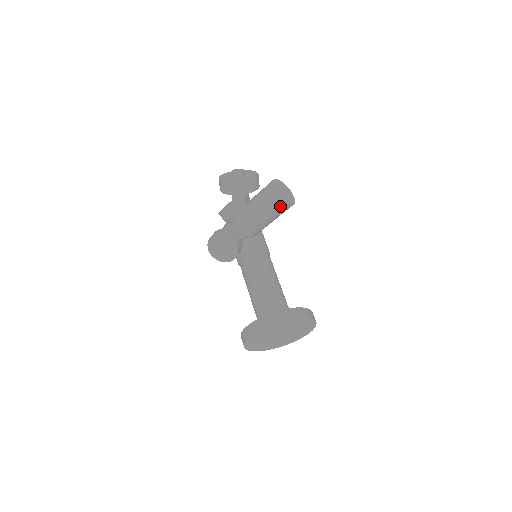
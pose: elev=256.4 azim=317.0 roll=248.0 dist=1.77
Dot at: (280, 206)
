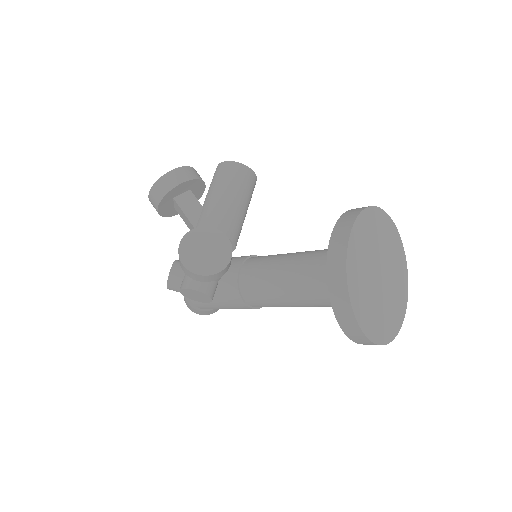
Dot at: (244, 174)
